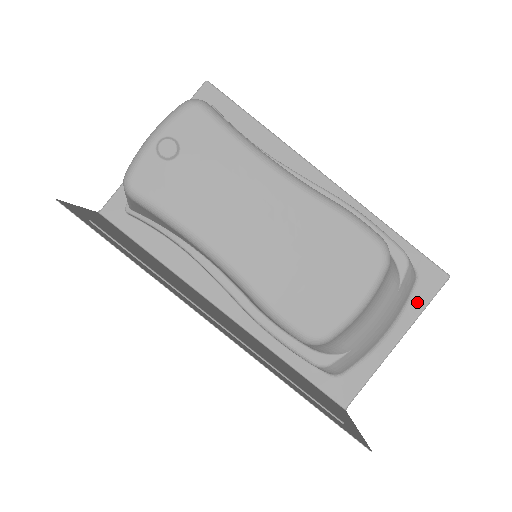
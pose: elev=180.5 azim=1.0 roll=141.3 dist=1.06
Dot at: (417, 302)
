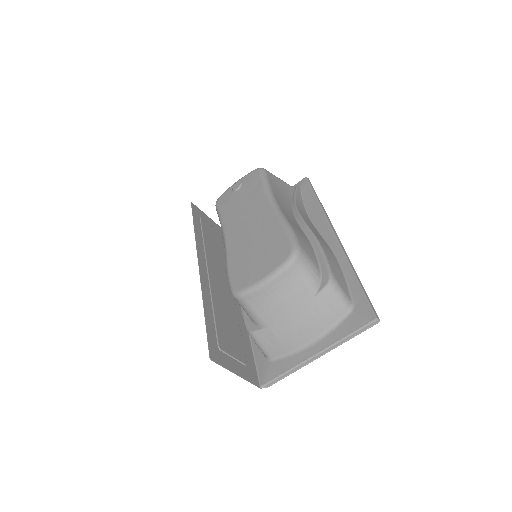
Dot at: (343, 329)
